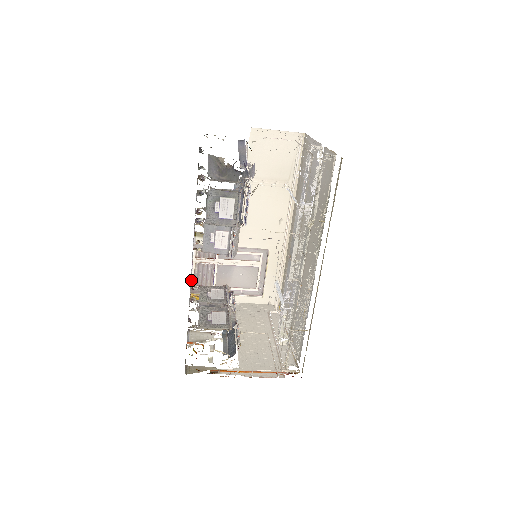
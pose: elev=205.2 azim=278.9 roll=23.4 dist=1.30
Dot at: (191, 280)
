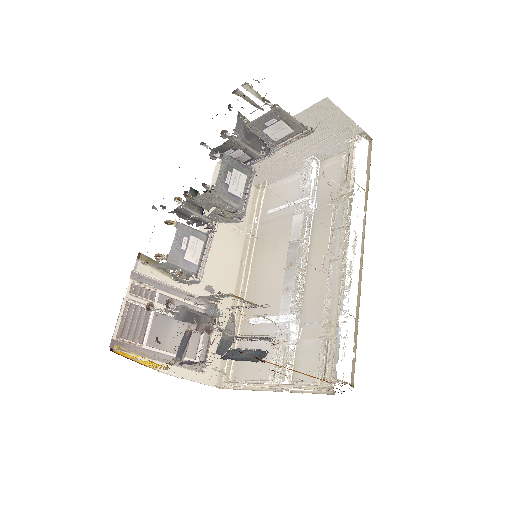
Dot at: (115, 326)
